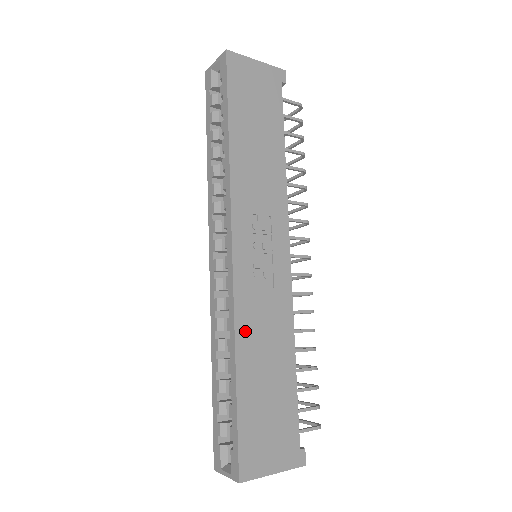
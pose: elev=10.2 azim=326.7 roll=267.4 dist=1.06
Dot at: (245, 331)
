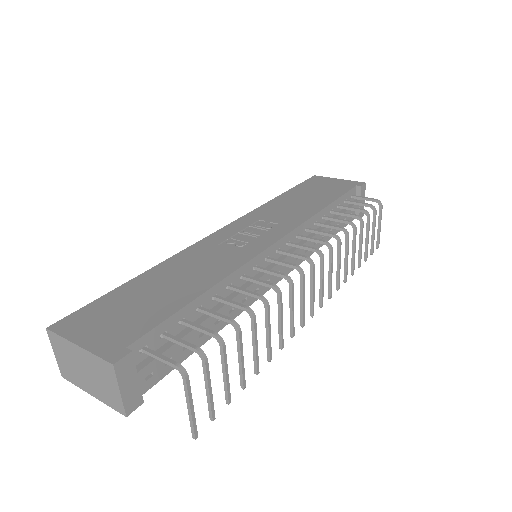
Dot at: (181, 259)
